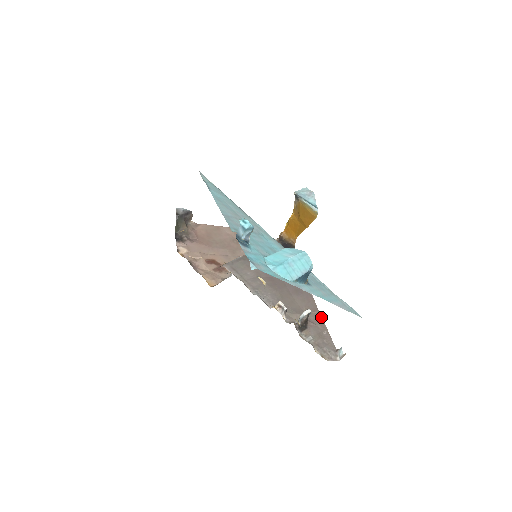
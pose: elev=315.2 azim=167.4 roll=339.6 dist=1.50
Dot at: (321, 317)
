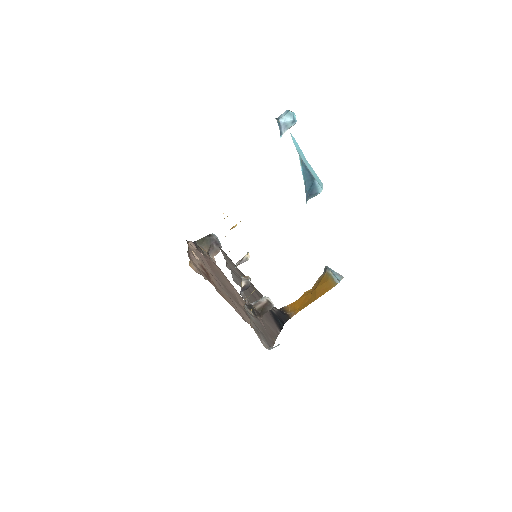
Dot at: (276, 338)
